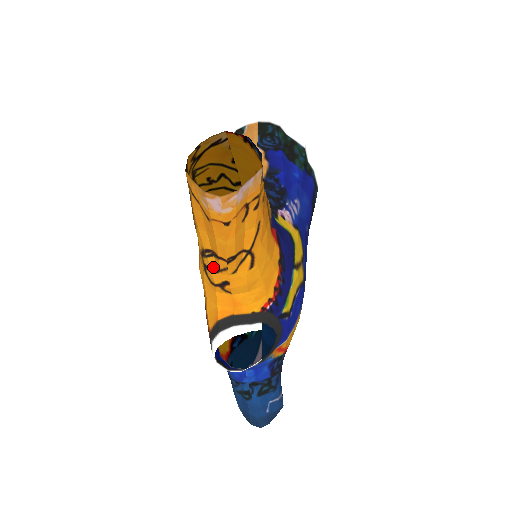
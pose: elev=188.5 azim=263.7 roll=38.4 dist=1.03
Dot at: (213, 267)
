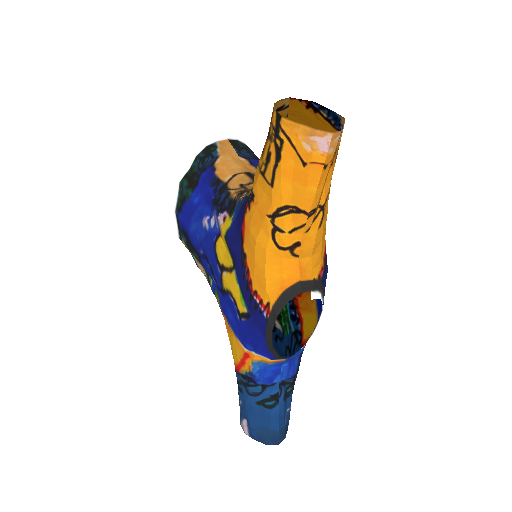
Dot at: (287, 227)
